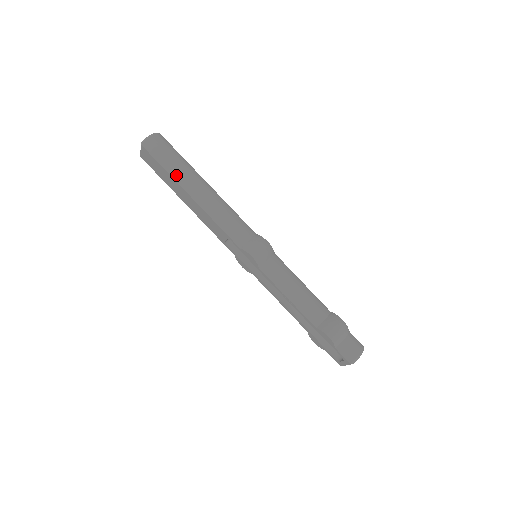
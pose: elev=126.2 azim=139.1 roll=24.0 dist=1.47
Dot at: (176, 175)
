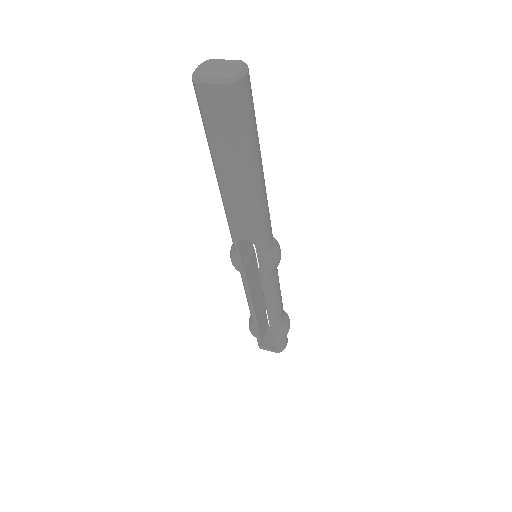
Dot at: (249, 152)
